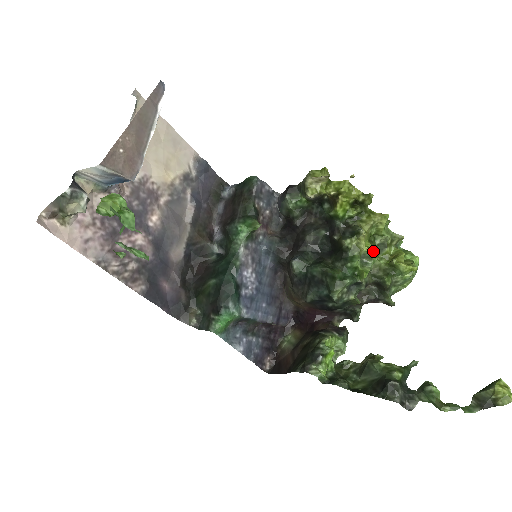
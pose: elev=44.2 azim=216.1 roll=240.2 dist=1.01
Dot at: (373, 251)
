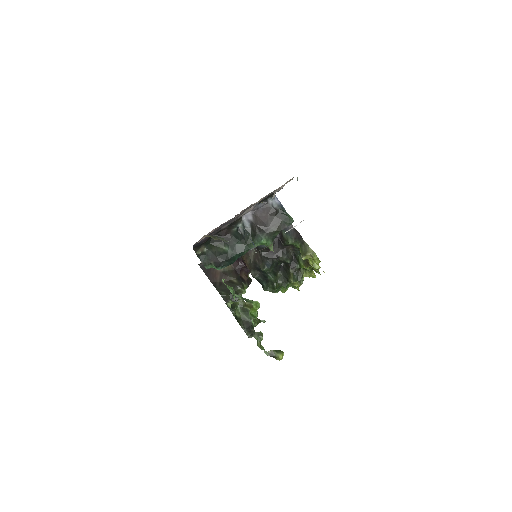
Dot at: (296, 286)
